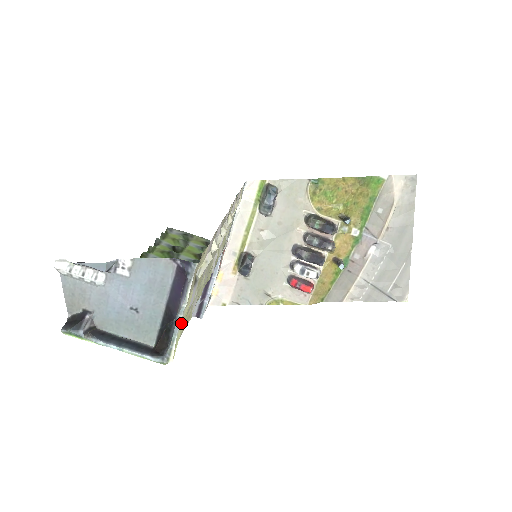
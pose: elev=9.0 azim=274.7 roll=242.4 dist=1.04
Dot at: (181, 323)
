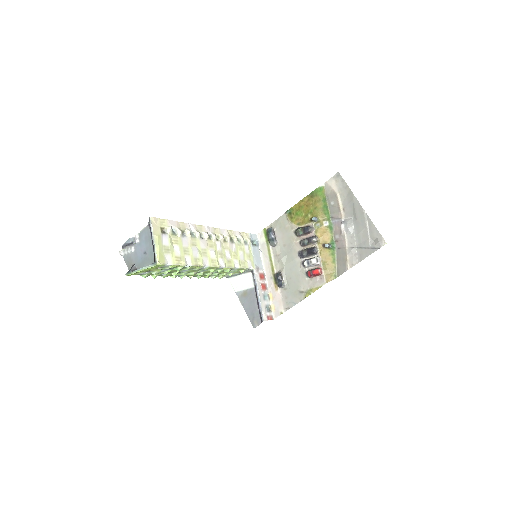
Dot at: (155, 243)
